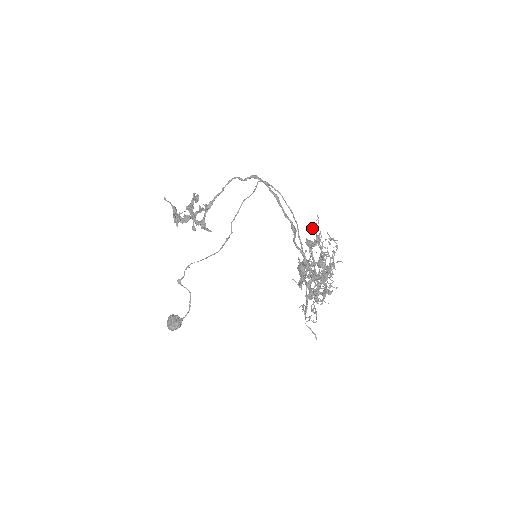
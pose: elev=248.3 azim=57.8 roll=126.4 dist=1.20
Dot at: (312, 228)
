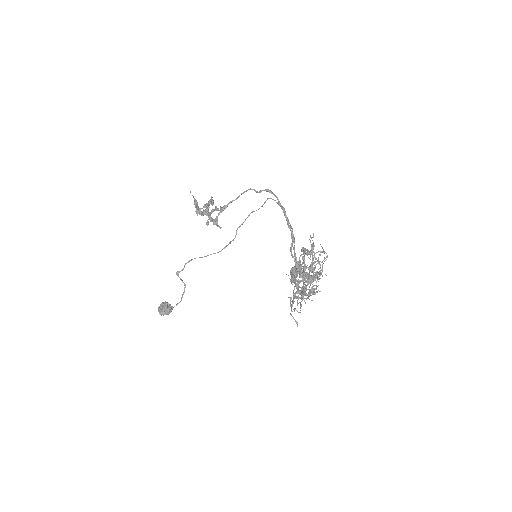
Dot at: (310, 237)
